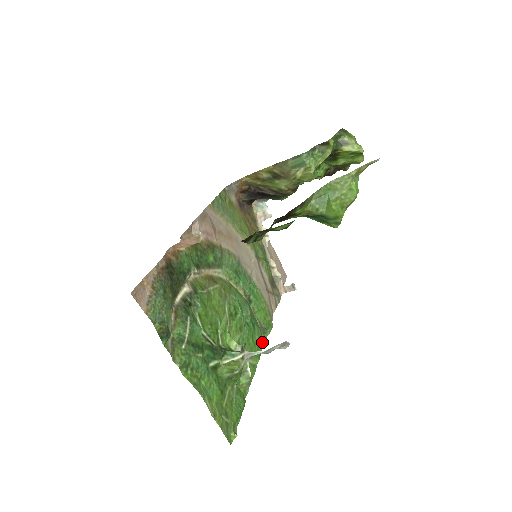
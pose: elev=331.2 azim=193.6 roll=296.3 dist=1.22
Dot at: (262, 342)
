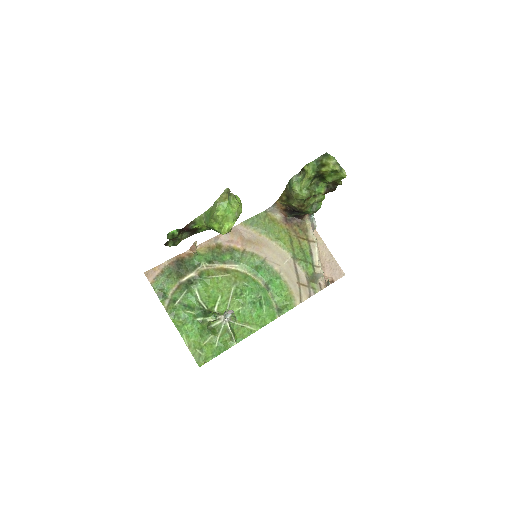
Dot at: (272, 318)
